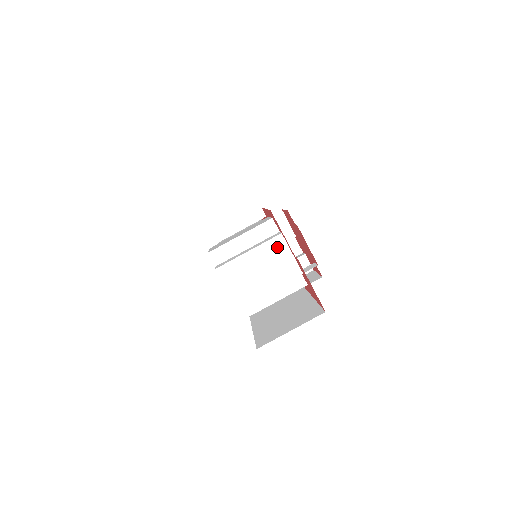
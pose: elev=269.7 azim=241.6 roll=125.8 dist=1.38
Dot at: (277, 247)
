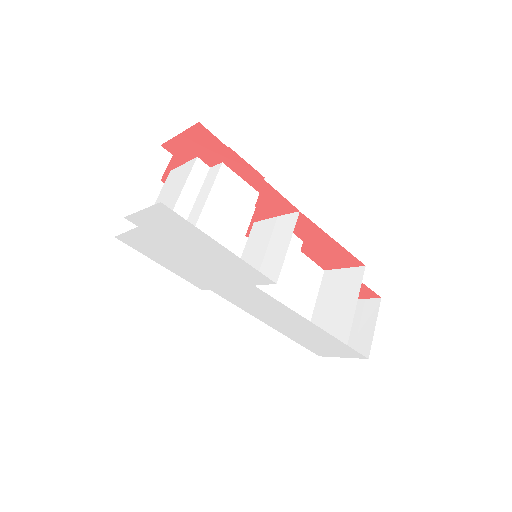
Dot at: (172, 177)
